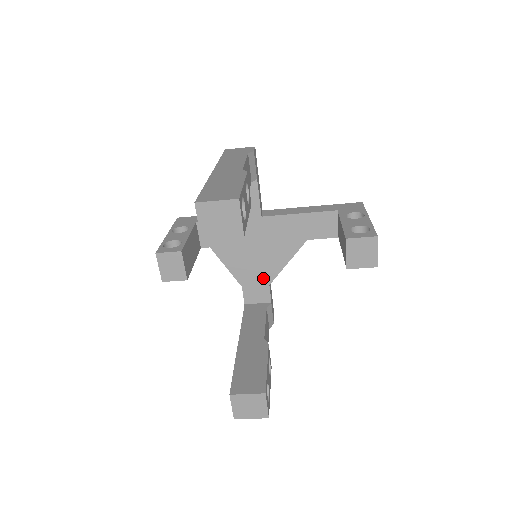
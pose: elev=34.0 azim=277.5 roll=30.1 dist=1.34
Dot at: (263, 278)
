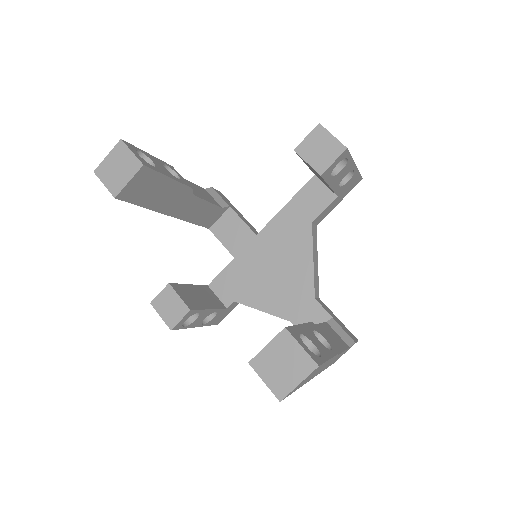
Dot at: (303, 295)
